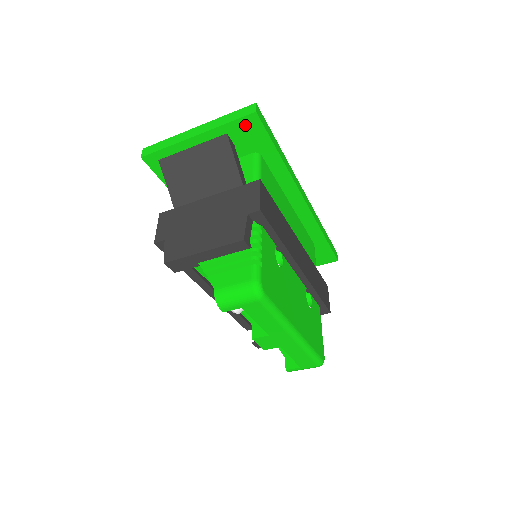
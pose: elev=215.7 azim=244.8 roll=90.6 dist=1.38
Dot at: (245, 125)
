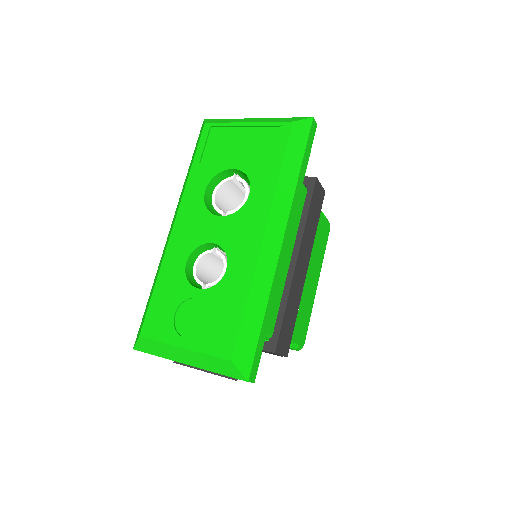
Dot at: occluded
